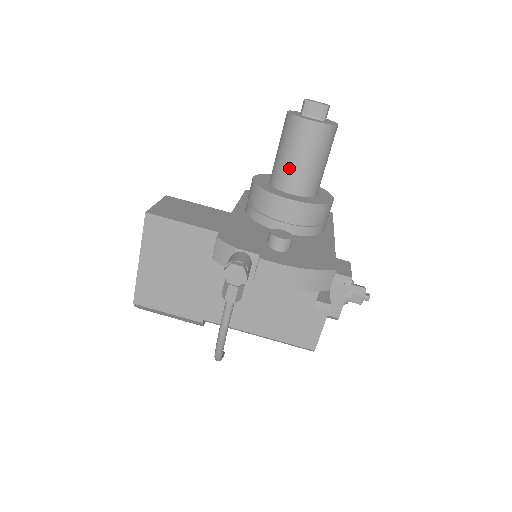
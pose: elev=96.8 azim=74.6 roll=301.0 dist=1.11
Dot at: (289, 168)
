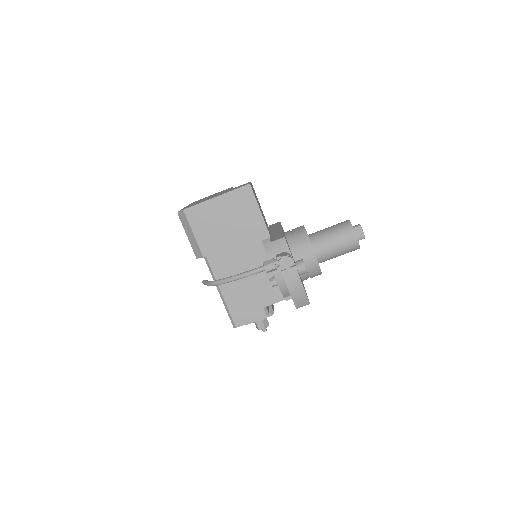
Dot at: (327, 242)
